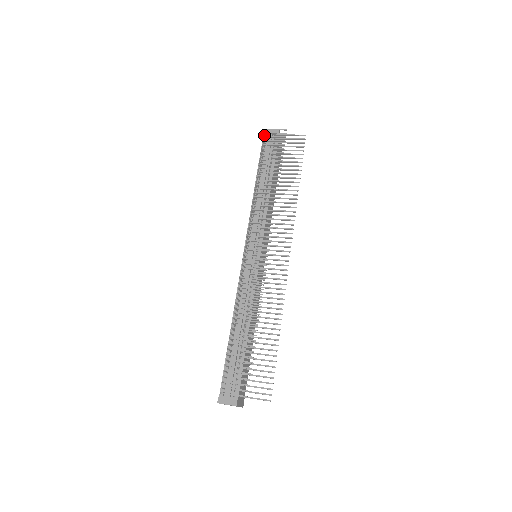
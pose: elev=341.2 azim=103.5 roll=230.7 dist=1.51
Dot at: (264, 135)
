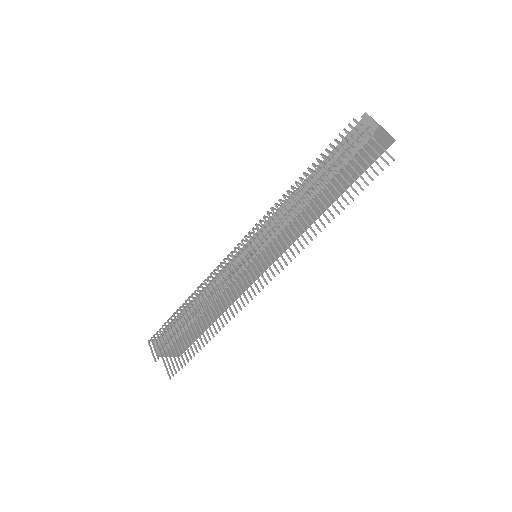
Dot at: (349, 125)
